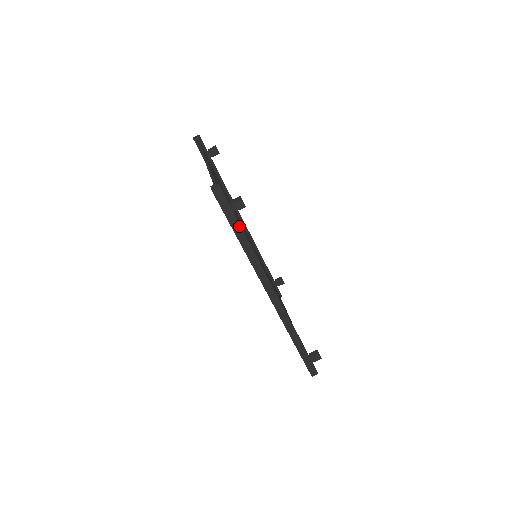
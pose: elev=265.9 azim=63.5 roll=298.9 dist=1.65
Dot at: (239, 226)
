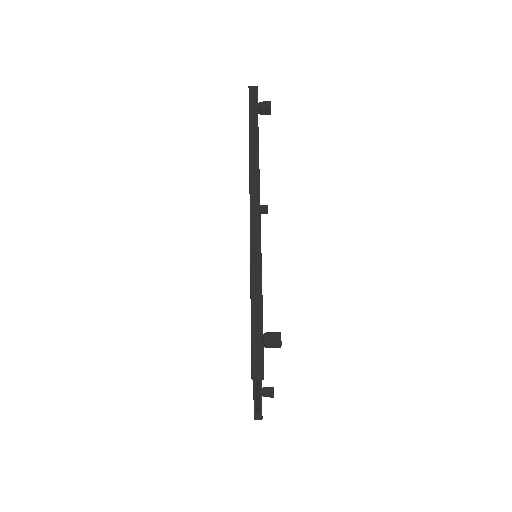
Dot at: (256, 120)
